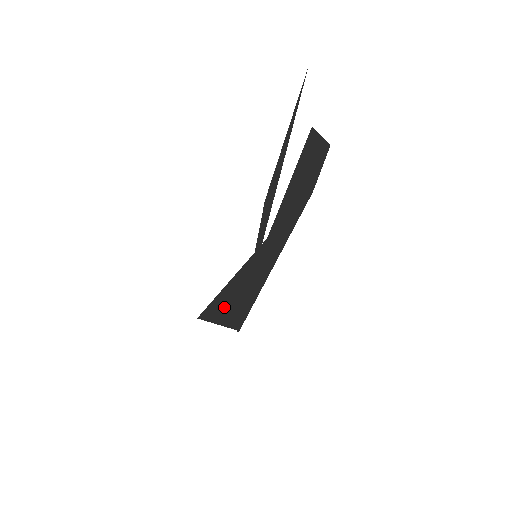
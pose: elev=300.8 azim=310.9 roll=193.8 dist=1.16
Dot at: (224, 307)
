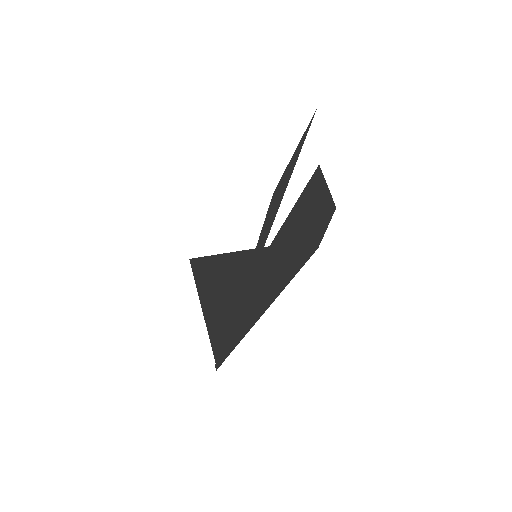
Dot at: (214, 288)
